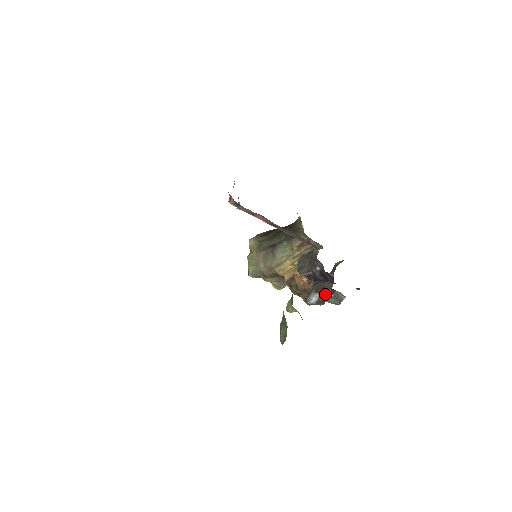
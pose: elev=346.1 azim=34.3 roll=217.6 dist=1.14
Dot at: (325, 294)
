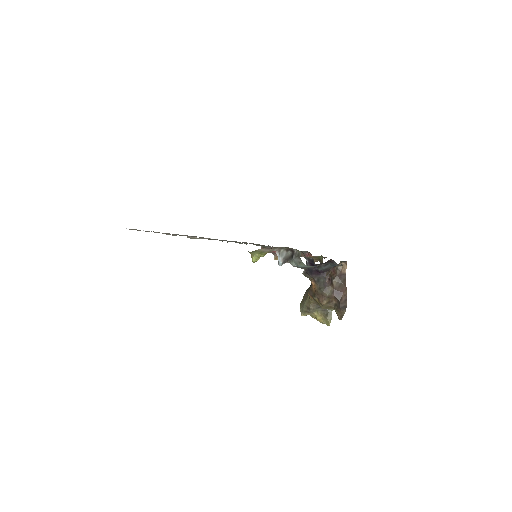
Dot at: (291, 258)
